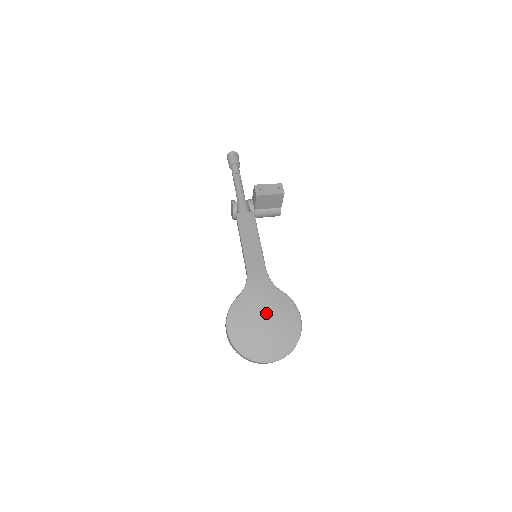
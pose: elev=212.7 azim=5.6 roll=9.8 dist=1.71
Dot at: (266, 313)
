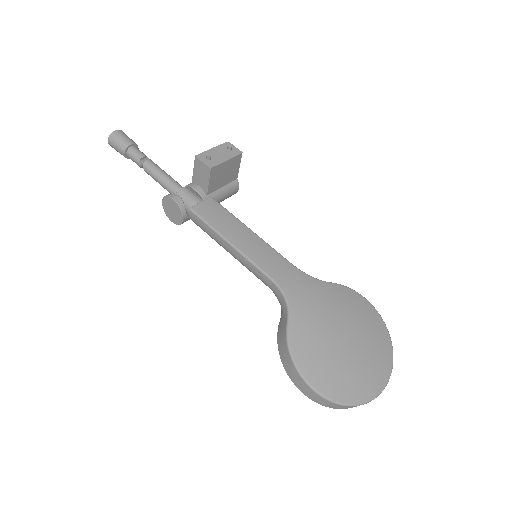
Dot at: (338, 324)
